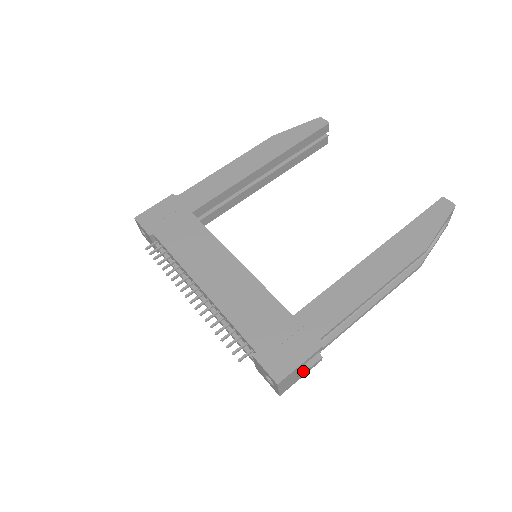
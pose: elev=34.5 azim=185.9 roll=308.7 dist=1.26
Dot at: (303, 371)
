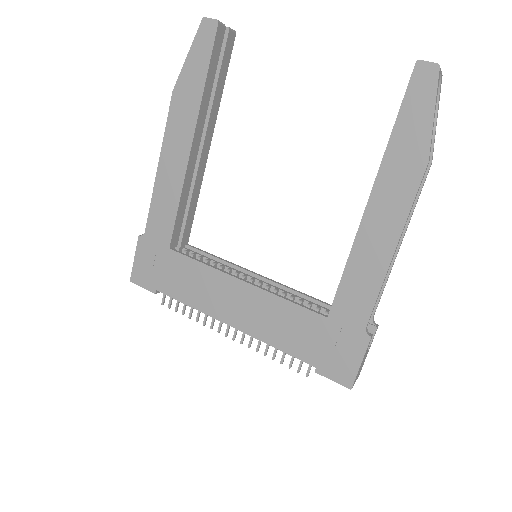
Dot at: (367, 352)
